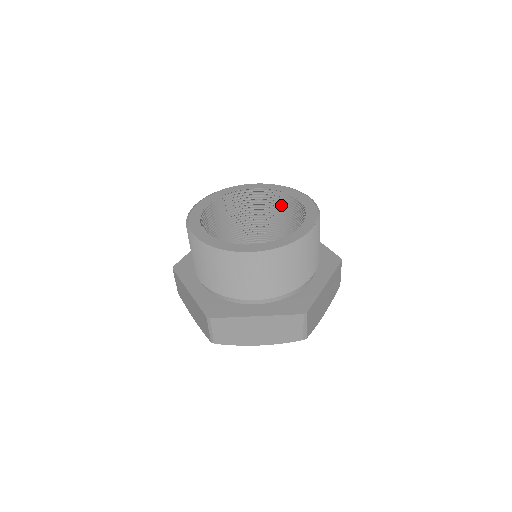
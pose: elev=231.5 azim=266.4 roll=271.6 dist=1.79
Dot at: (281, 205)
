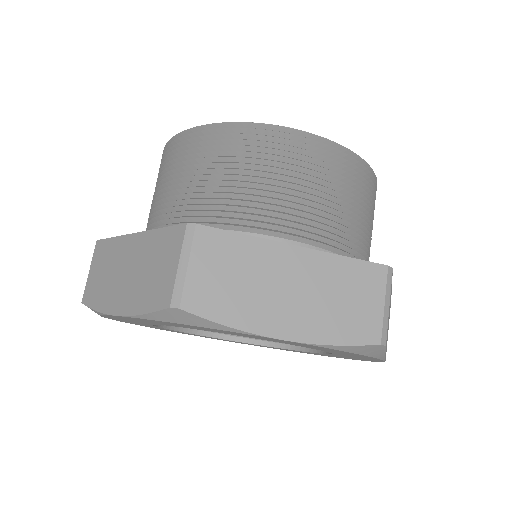
Dot at: occluded
